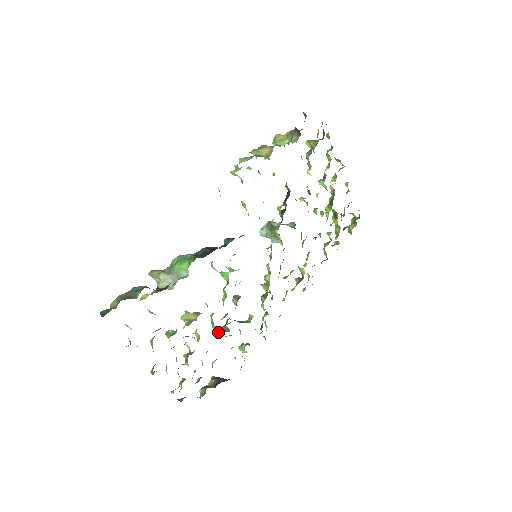
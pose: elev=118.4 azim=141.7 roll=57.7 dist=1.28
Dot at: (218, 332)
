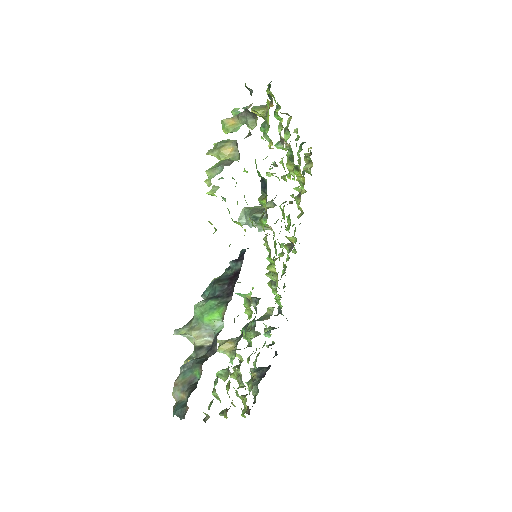
Dot at: (249, 338)
